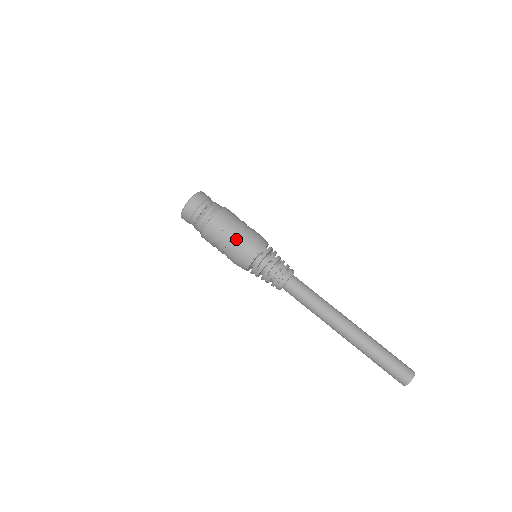
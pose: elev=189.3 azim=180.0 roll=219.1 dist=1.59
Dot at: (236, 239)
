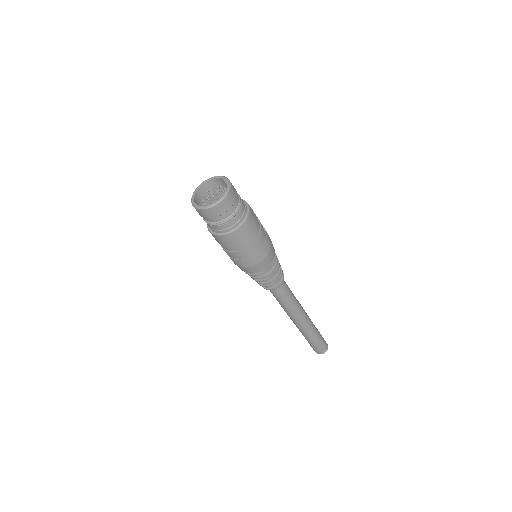
Dot at: (245, 257)
